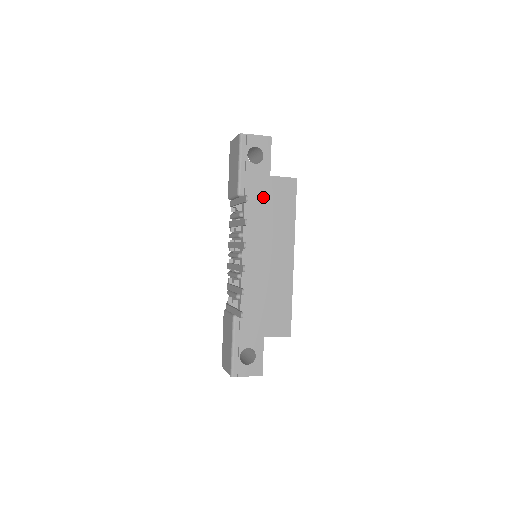
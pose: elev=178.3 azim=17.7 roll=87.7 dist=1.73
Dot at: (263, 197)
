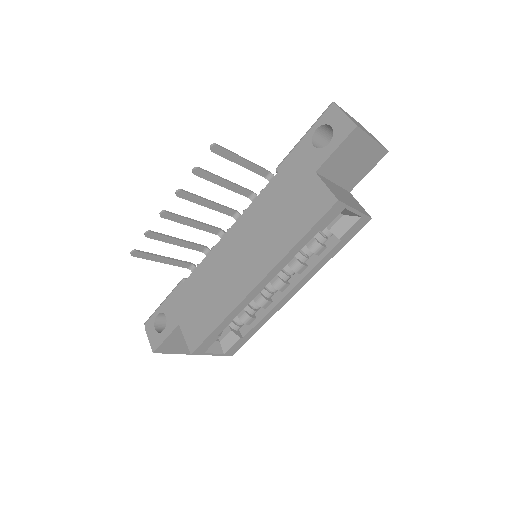
Dot at: (289, 190)
